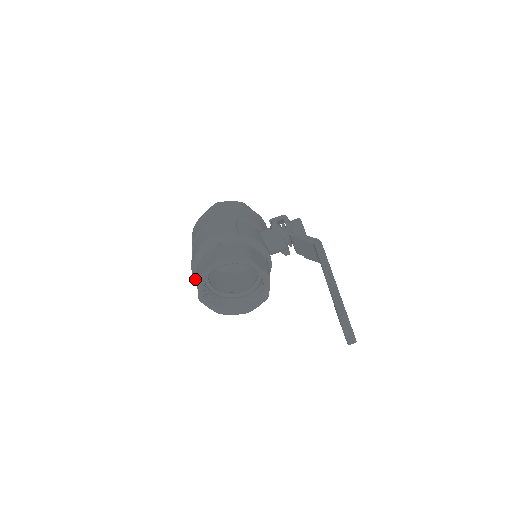
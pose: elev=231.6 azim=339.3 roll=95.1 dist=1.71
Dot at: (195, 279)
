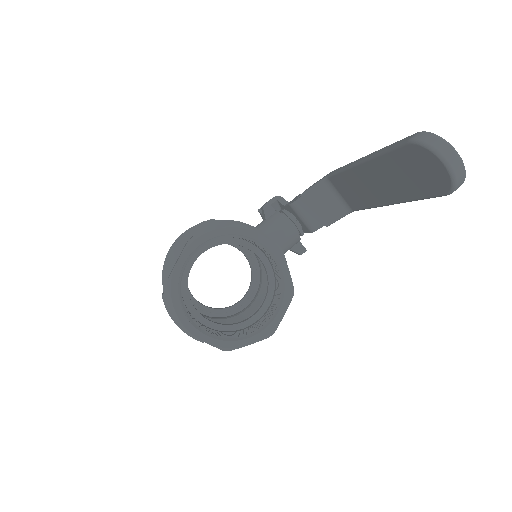
Dot at: (175, 323)
